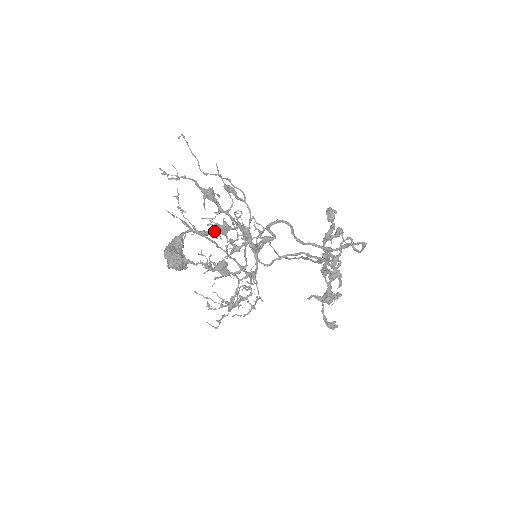
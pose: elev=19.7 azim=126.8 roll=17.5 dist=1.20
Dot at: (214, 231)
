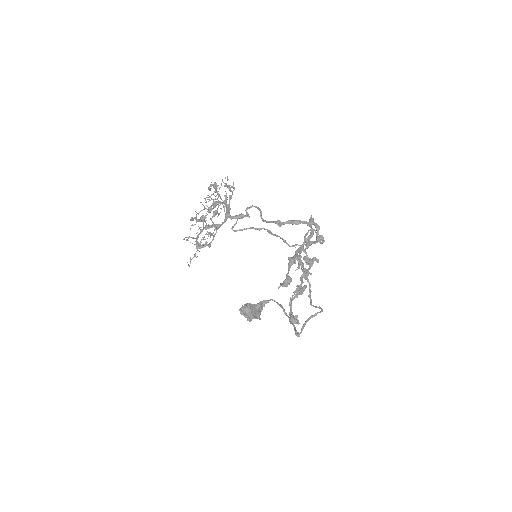
Dot at: (213, 208)
